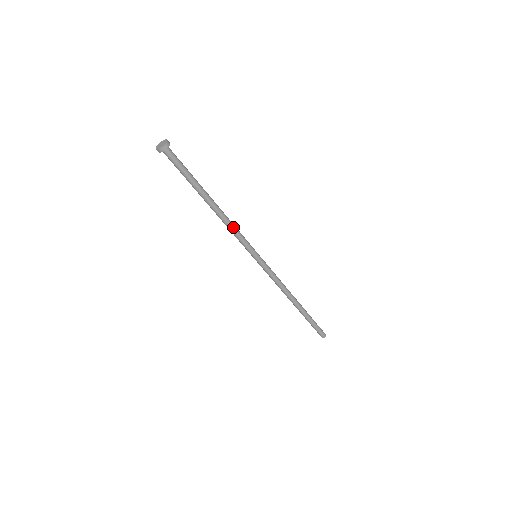
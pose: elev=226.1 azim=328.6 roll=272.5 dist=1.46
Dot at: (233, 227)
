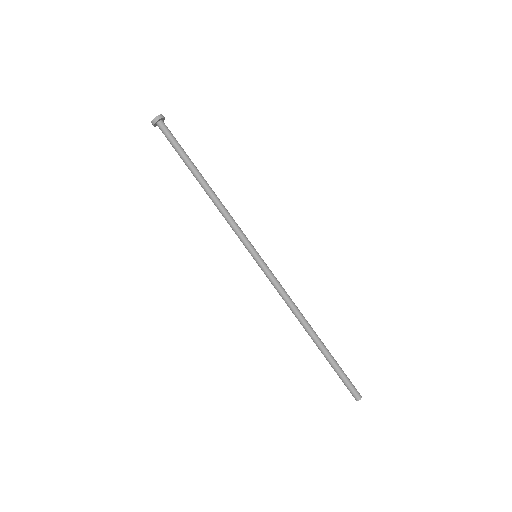
Dot at: (226, 214)
